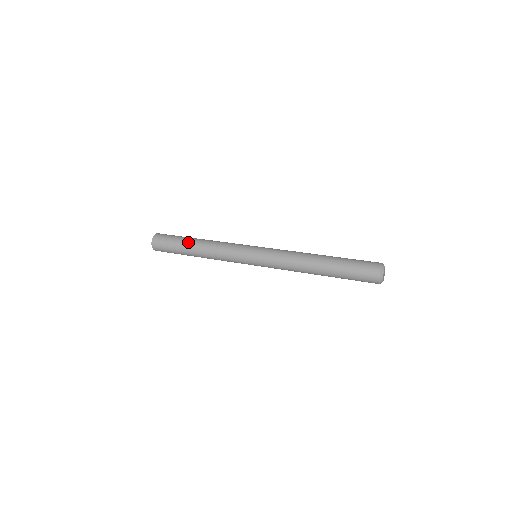
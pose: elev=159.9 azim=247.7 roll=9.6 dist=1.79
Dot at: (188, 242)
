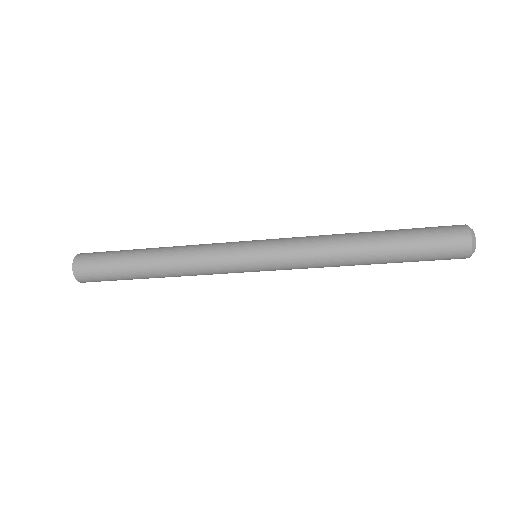
Dot at: (137, 254)
